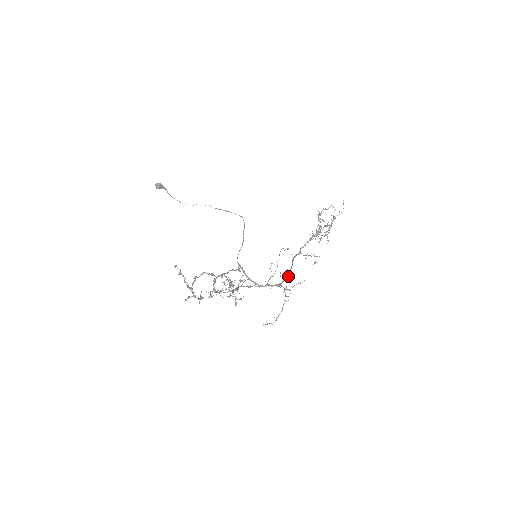
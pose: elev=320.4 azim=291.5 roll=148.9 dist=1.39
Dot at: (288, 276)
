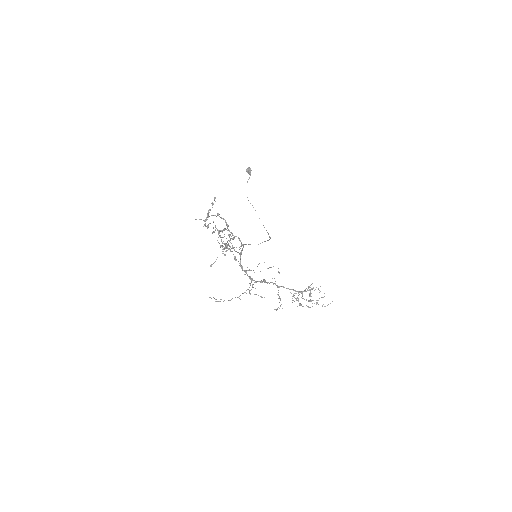
Dot at: (261, 282)
